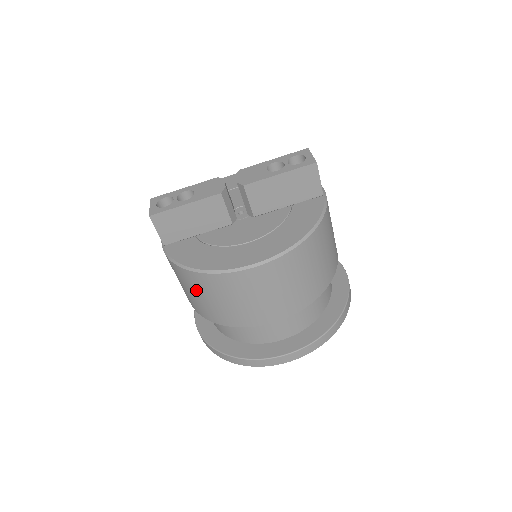
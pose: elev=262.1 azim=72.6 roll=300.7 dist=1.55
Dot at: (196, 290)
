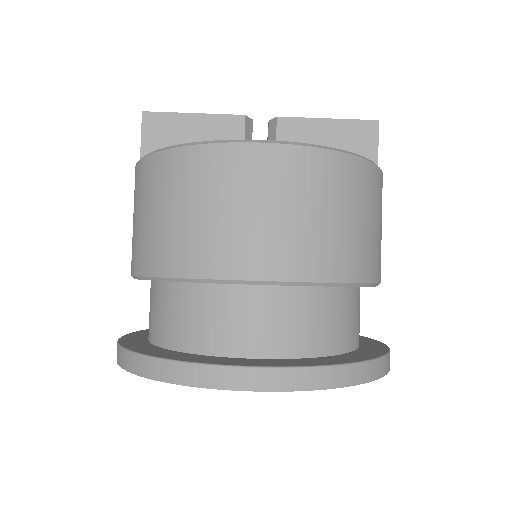
Dot at: (154, 198)
